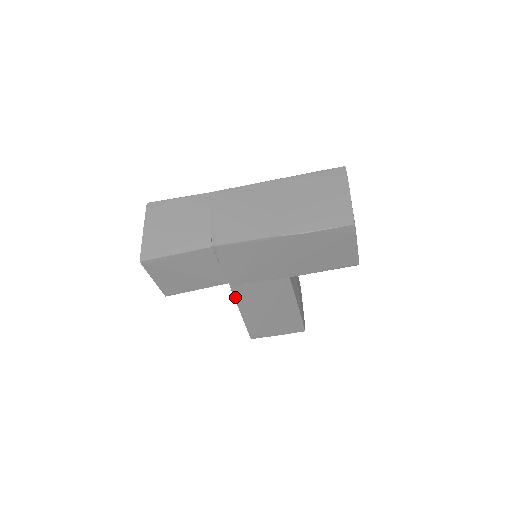
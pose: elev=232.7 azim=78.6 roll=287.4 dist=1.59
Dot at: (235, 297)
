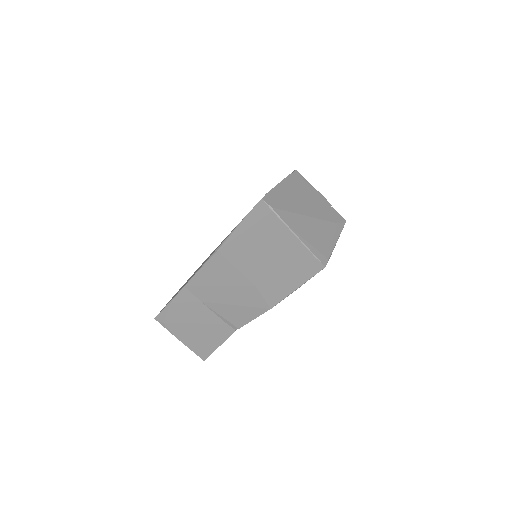
Dot at: occluded
